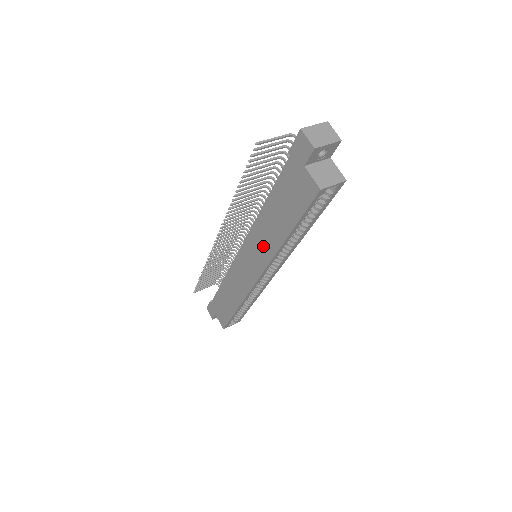
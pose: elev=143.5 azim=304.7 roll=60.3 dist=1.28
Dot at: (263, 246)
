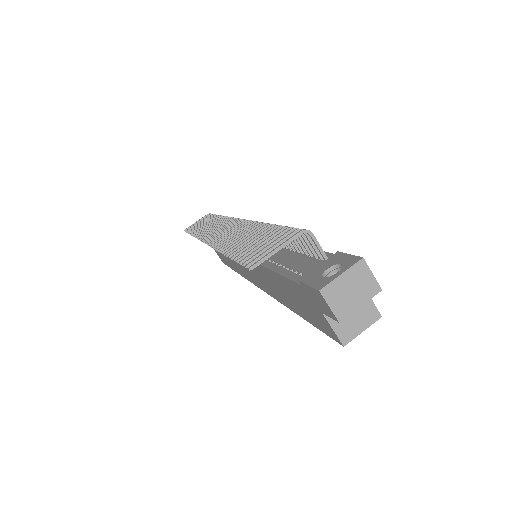
Dot at: (265, 283)
